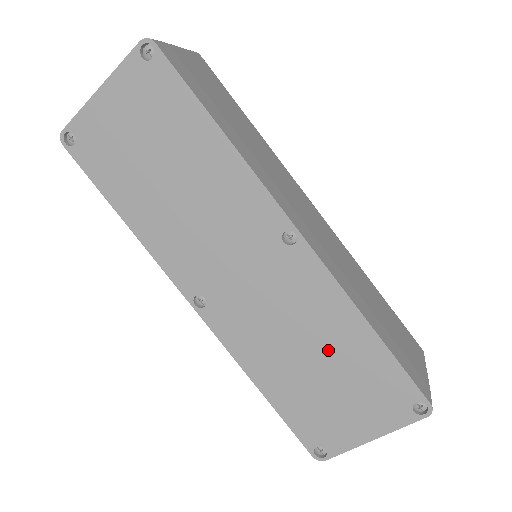
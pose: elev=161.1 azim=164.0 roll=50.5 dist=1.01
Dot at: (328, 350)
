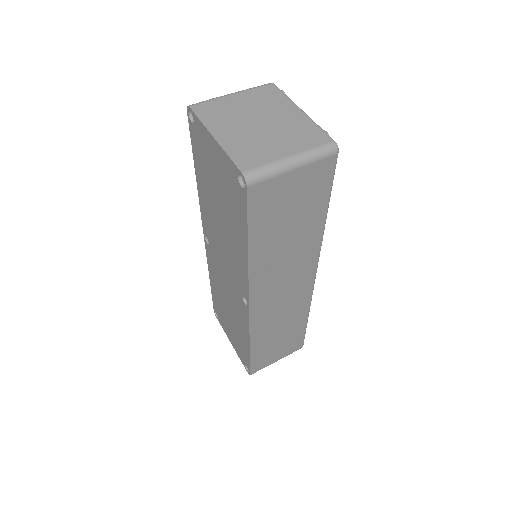
Dot at: (235, 322)
